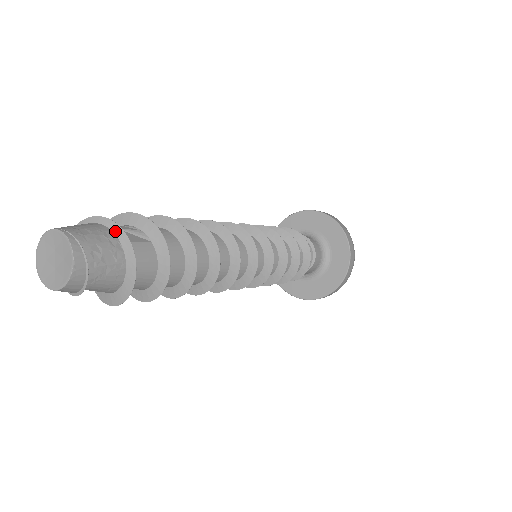
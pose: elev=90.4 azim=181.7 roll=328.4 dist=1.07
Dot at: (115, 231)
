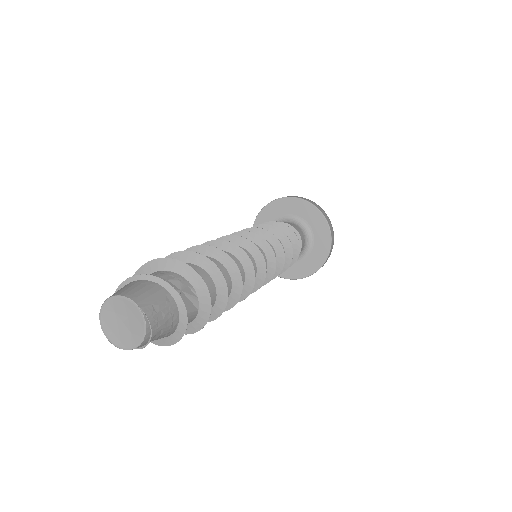
Dot at: (181, 314)
